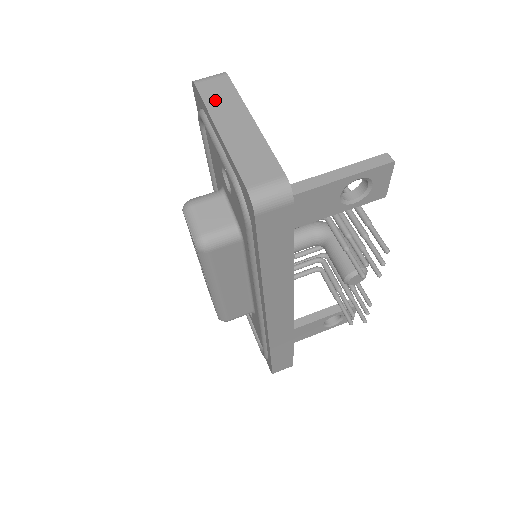
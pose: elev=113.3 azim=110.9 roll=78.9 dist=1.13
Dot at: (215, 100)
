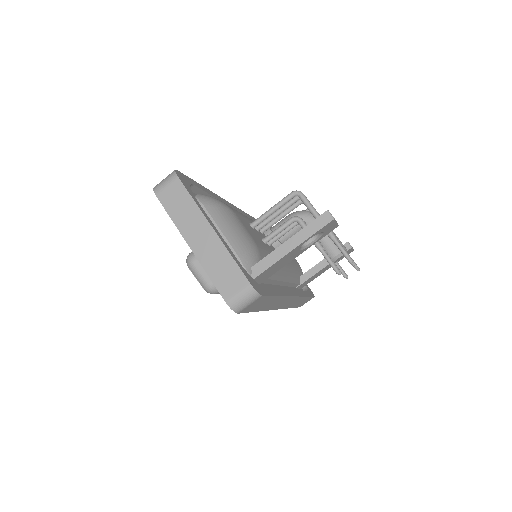
Dot at: (177, 212)
